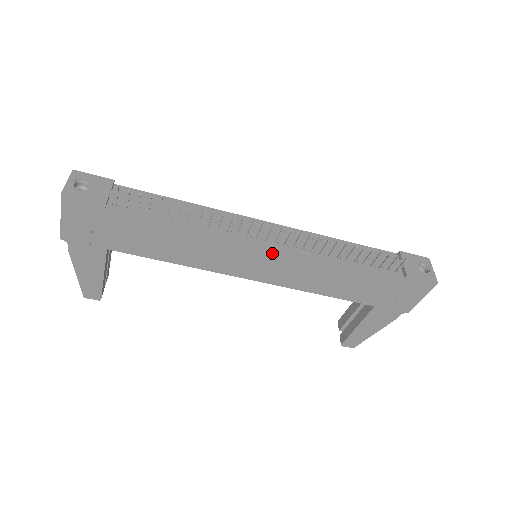
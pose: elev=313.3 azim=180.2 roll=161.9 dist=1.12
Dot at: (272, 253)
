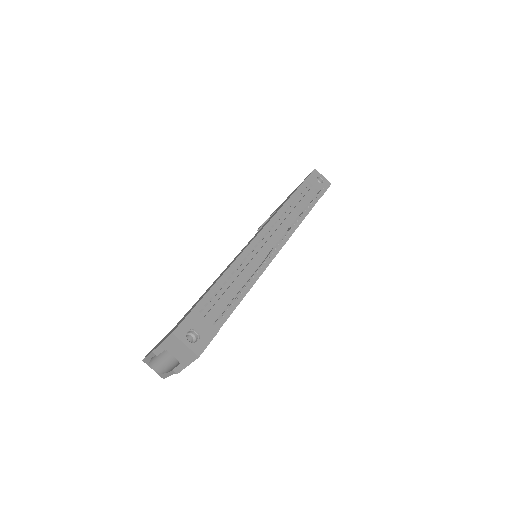
Dot at: occluded
